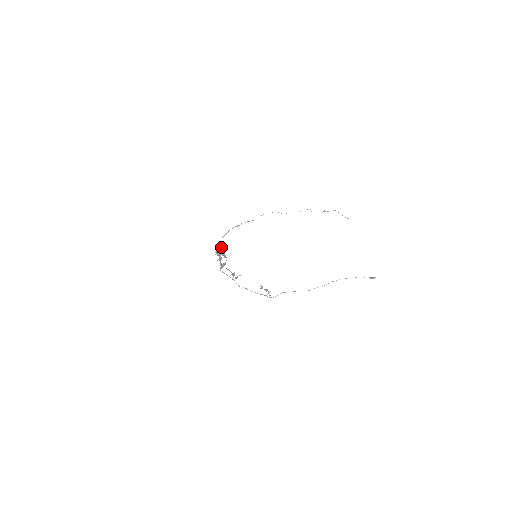
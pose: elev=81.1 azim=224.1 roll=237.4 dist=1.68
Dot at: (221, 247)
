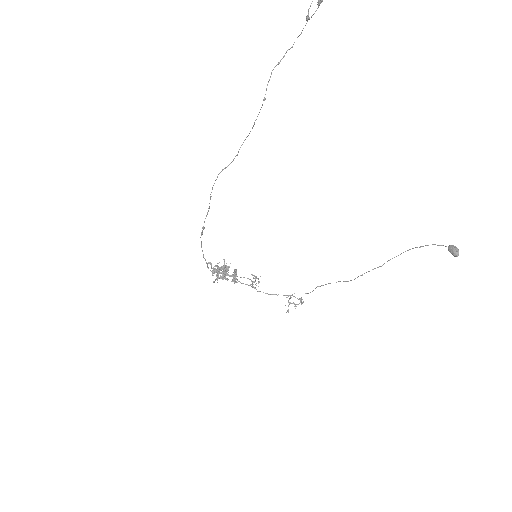
Dot at: (214, 270)
